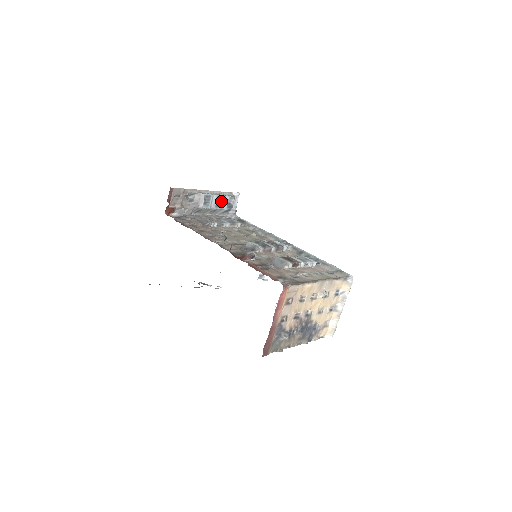
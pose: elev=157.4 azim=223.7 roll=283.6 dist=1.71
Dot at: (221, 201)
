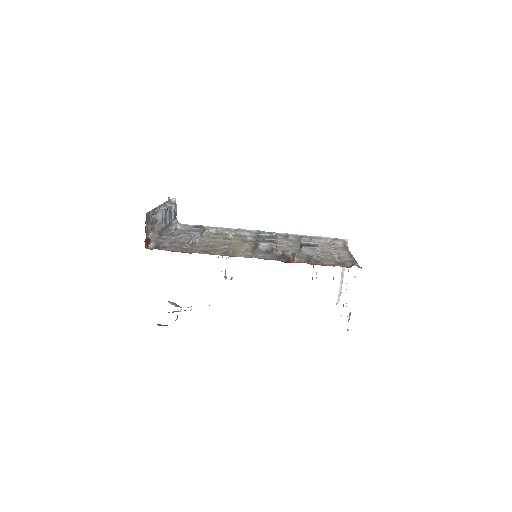
Dot at: (170, 212)
